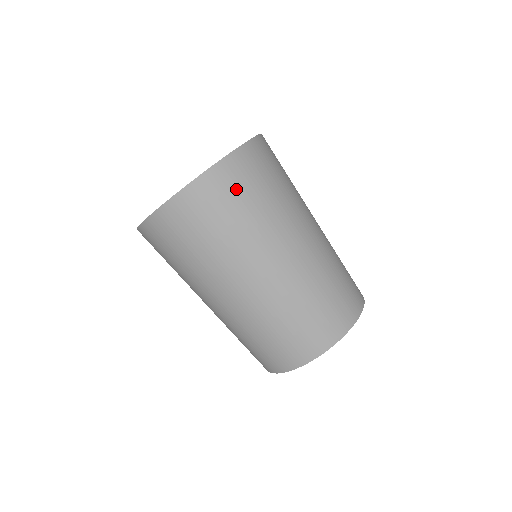
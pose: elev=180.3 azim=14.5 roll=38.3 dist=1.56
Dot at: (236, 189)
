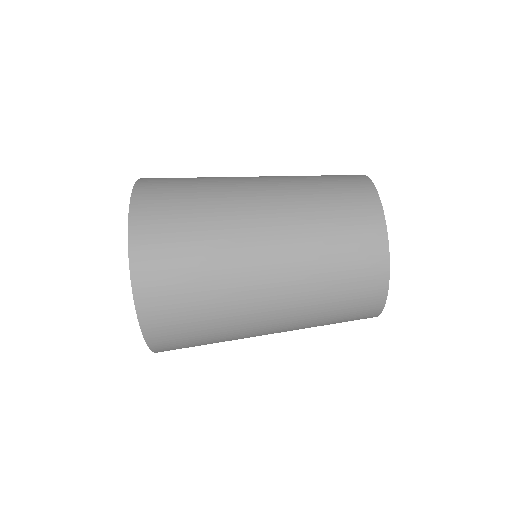
Dot at: (176, 323)
